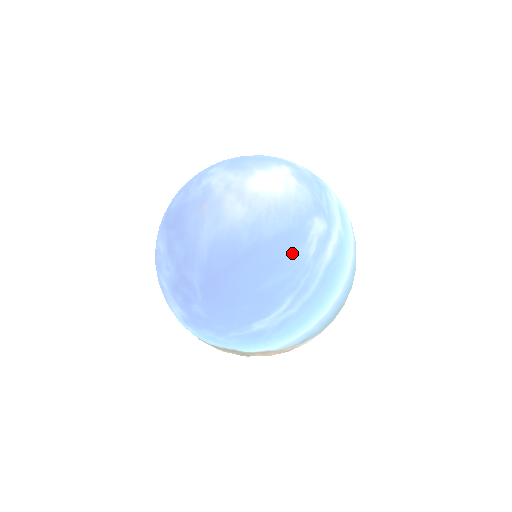
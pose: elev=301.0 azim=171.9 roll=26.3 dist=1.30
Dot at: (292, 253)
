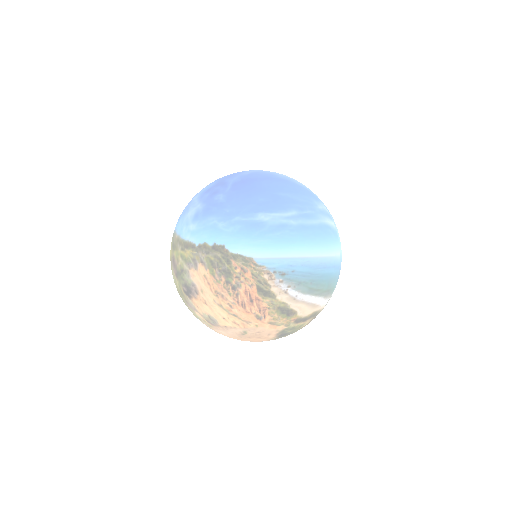
Dot at: (308, 196)
